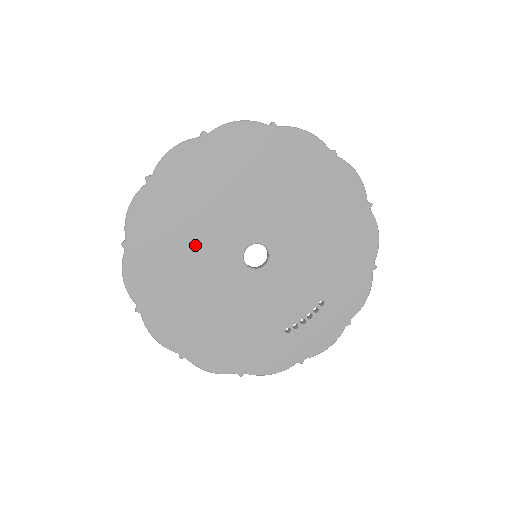
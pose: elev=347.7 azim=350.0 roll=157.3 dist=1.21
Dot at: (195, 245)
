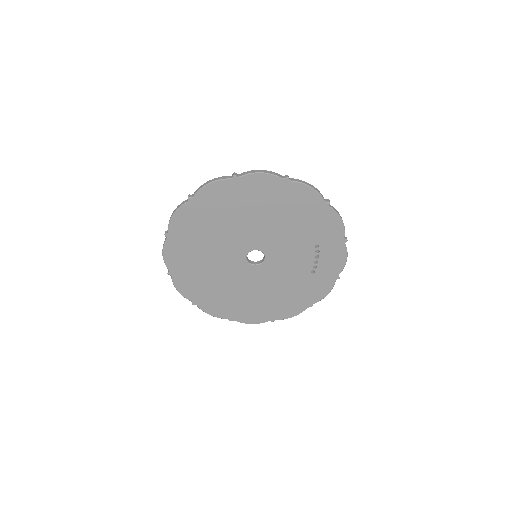
Dot at: (222, 279)
